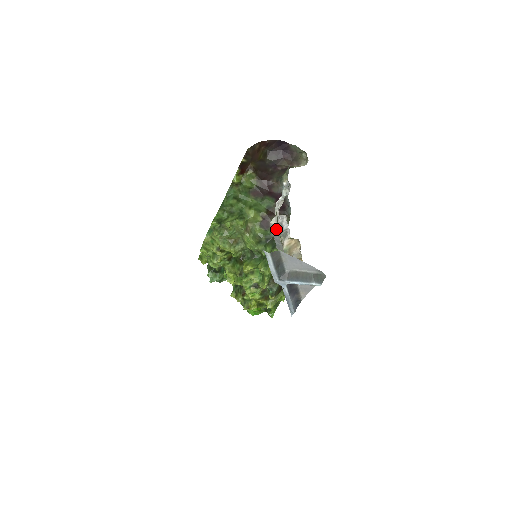
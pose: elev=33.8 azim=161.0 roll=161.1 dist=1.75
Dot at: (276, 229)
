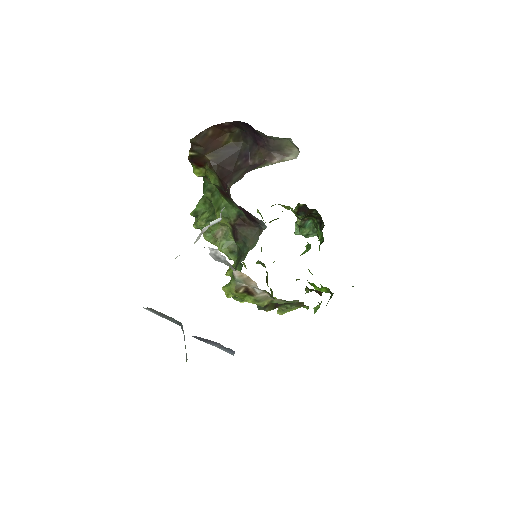
Dot at: occluded
